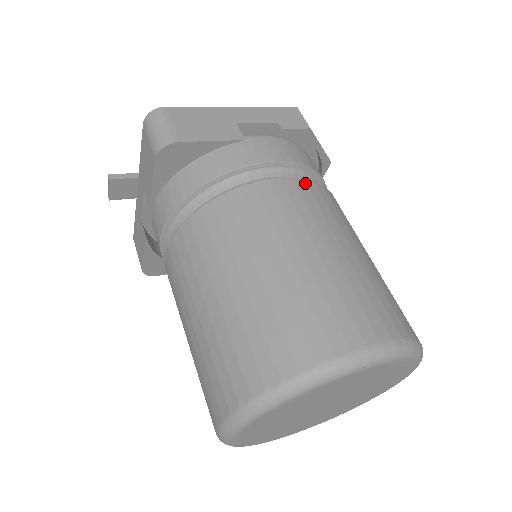
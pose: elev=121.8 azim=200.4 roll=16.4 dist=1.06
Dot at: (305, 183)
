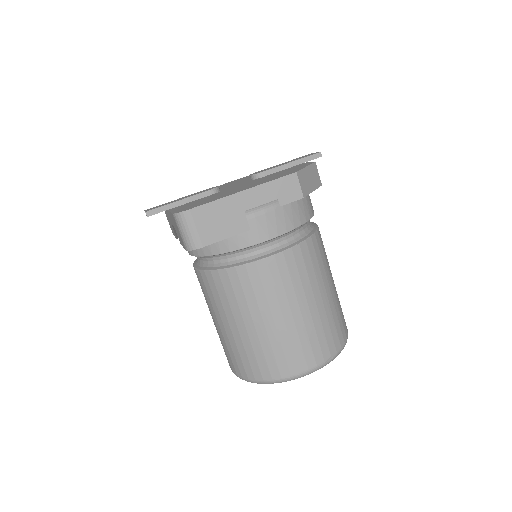
Dot at: (292, 253)
